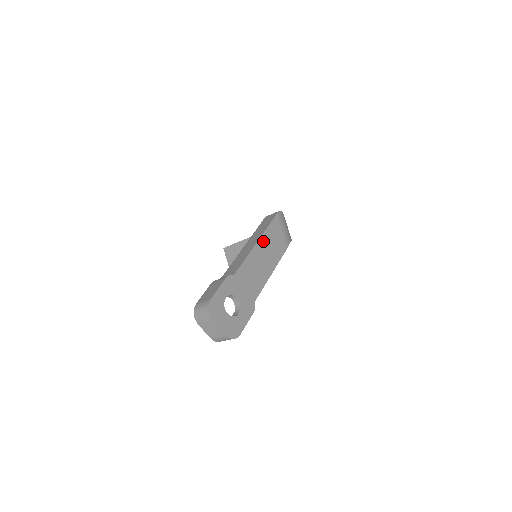
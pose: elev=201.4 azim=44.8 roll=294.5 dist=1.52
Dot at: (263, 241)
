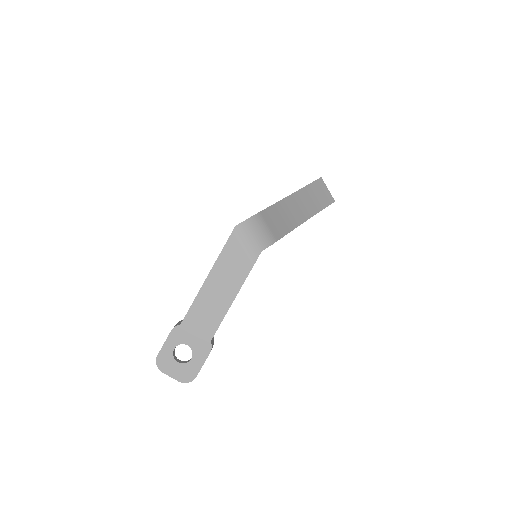
Dot at: (215, 273)
